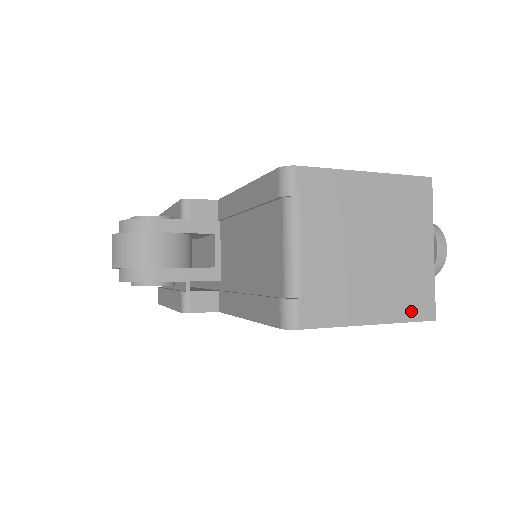
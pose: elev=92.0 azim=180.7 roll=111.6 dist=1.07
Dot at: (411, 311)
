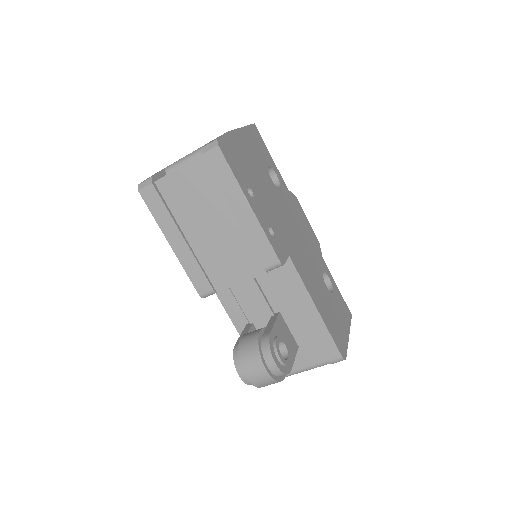
Dot at: occluded
